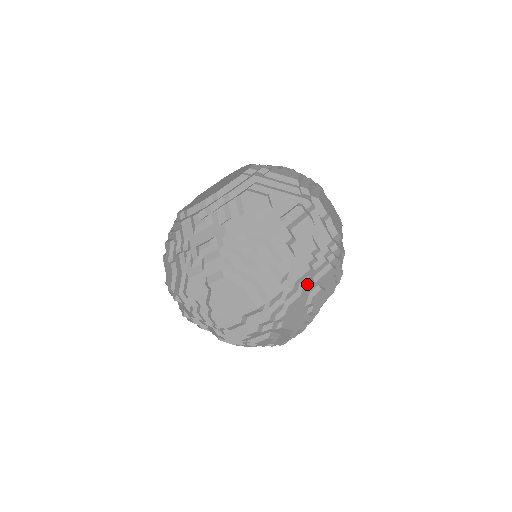
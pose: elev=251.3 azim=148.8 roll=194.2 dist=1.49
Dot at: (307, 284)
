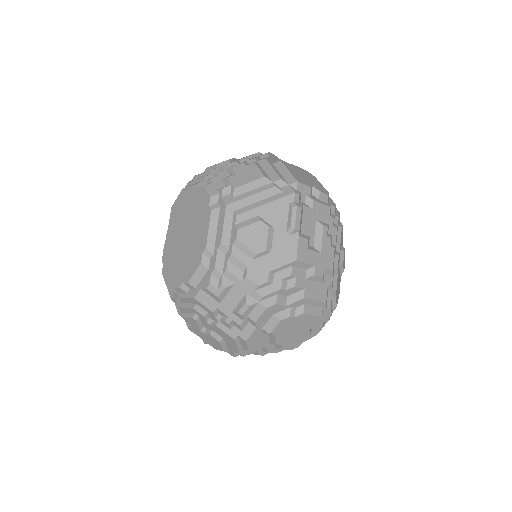
Dot at: (338, 261)
